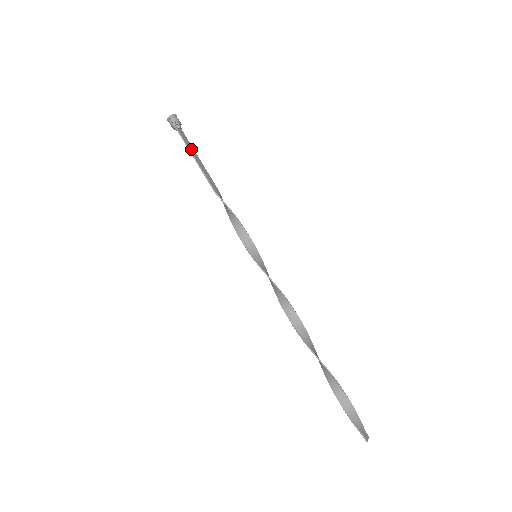
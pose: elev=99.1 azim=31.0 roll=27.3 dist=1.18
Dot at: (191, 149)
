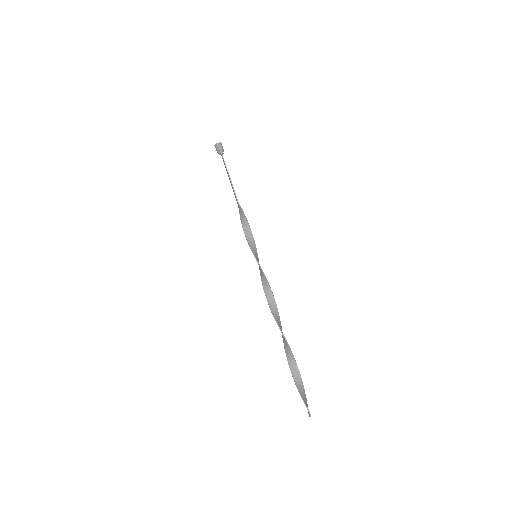
Dot at: occluded
